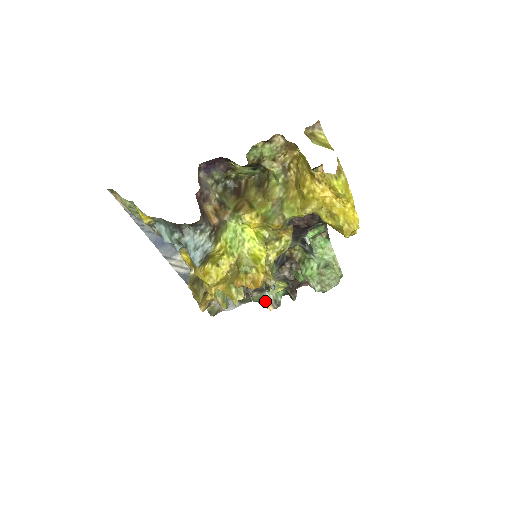
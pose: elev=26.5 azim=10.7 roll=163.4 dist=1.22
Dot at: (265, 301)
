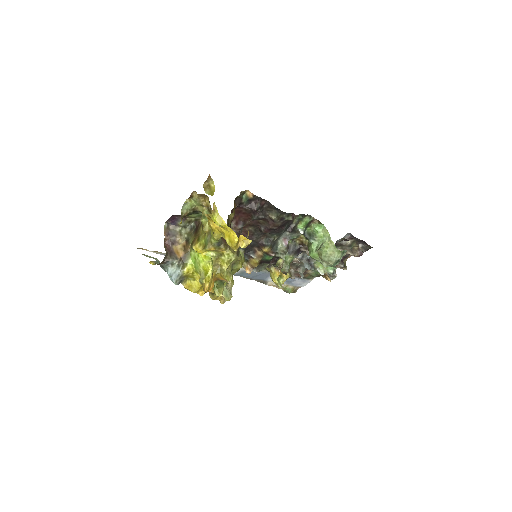
Dot at: (324, 275)
